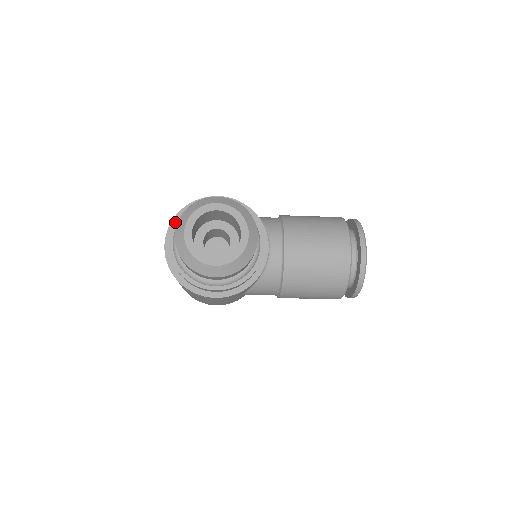
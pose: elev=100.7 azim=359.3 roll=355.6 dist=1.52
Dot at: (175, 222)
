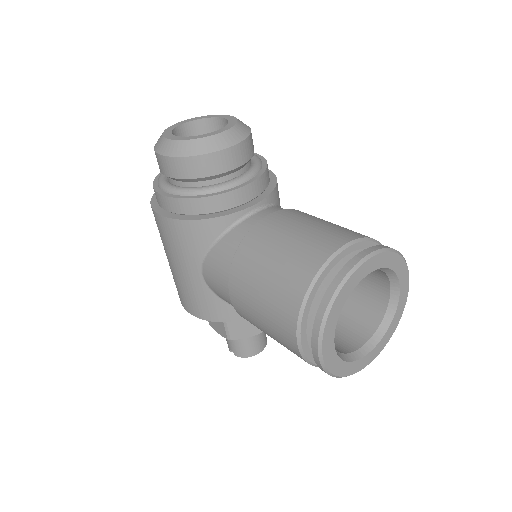
Dot at: occluded
